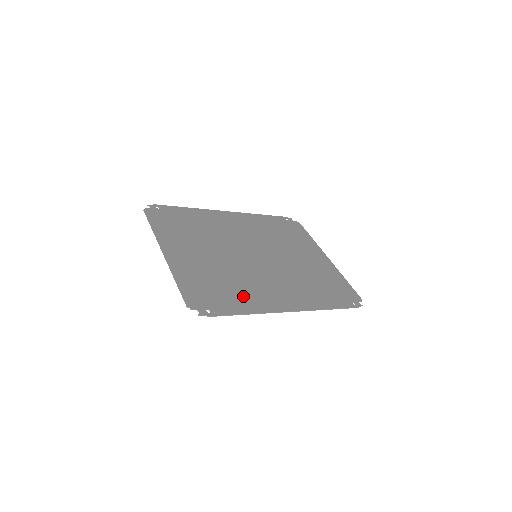
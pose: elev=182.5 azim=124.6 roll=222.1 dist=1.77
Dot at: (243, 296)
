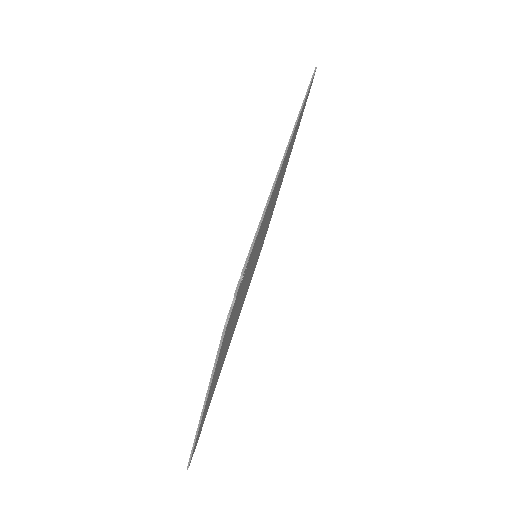
Dot at: occluded
